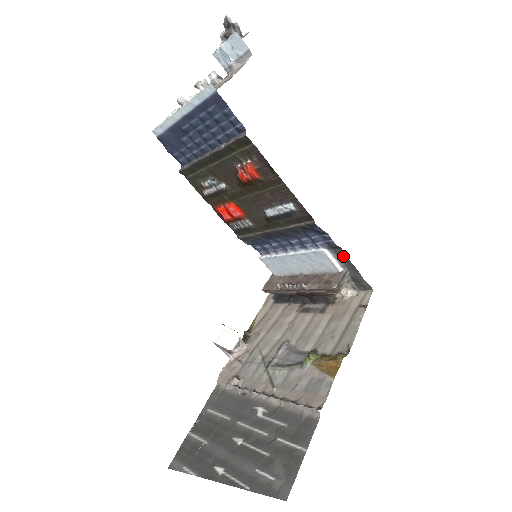
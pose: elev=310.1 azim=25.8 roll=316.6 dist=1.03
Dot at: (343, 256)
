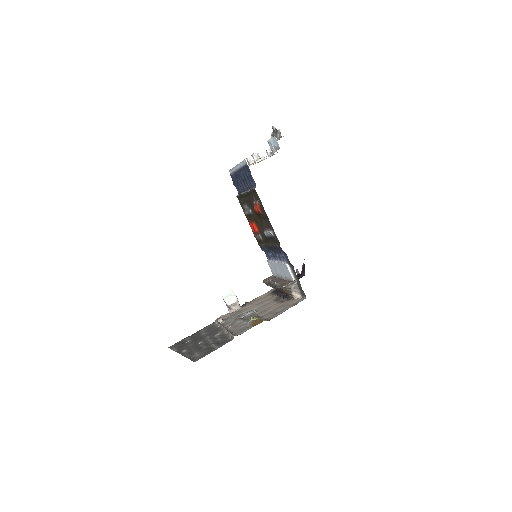
Dot at: (294, 271)
